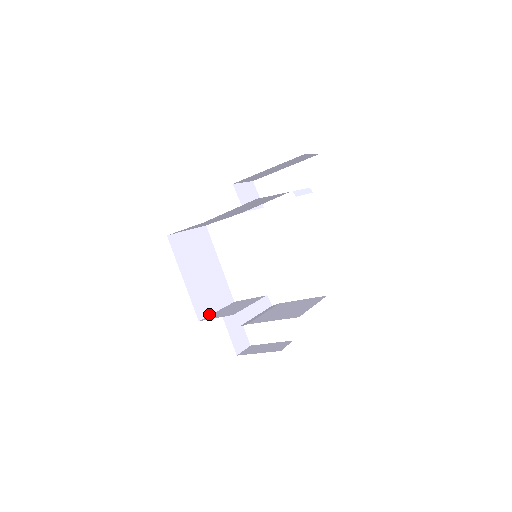
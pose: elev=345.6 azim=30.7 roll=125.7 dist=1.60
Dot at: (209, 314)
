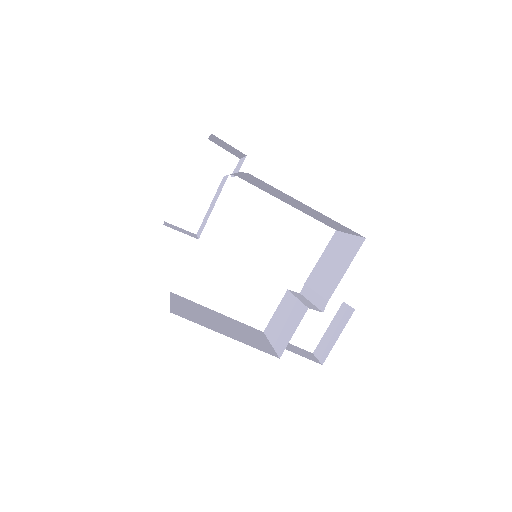
Dot at: (273, 350)
